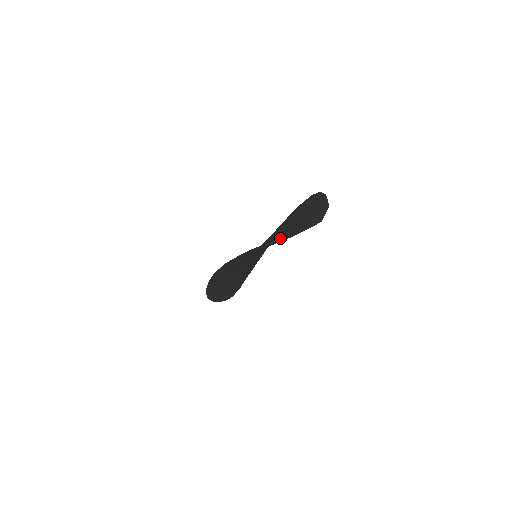
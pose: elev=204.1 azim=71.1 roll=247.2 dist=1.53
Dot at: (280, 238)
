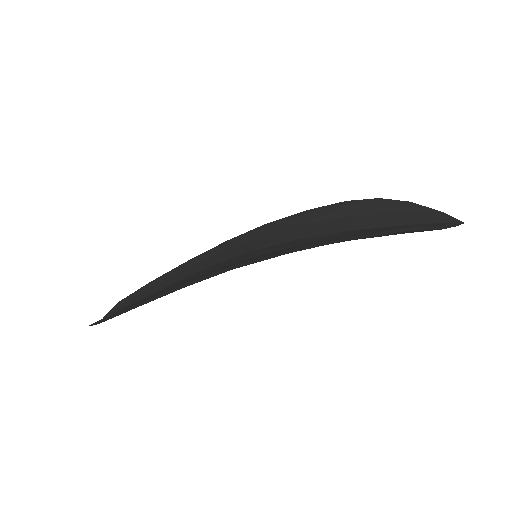
Dot at: occluded
